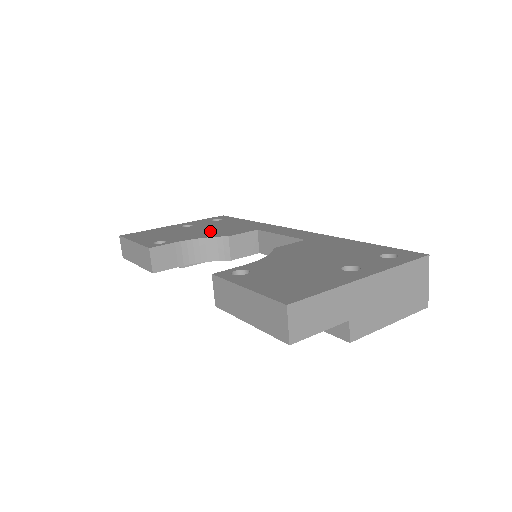
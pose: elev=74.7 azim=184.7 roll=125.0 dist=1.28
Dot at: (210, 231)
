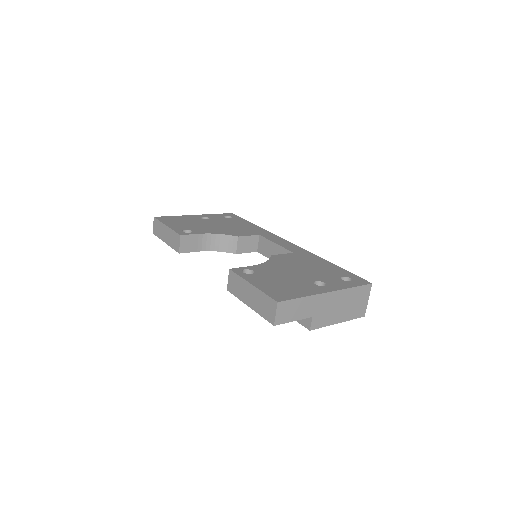
Dot at: (224, 228)
